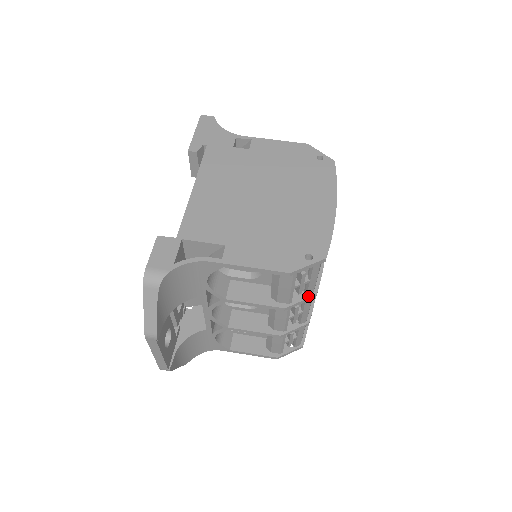
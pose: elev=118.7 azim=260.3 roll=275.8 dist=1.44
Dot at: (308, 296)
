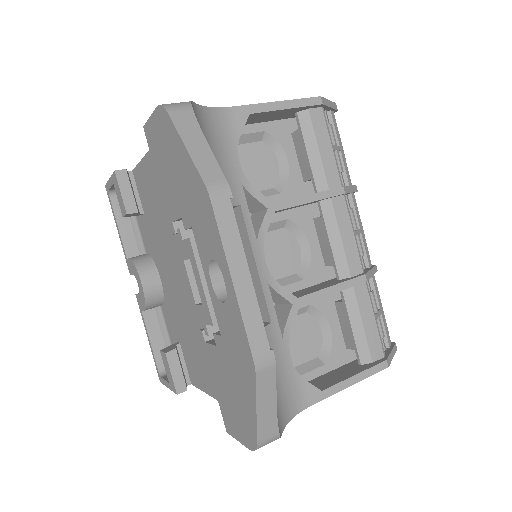
Dot at: occluded
